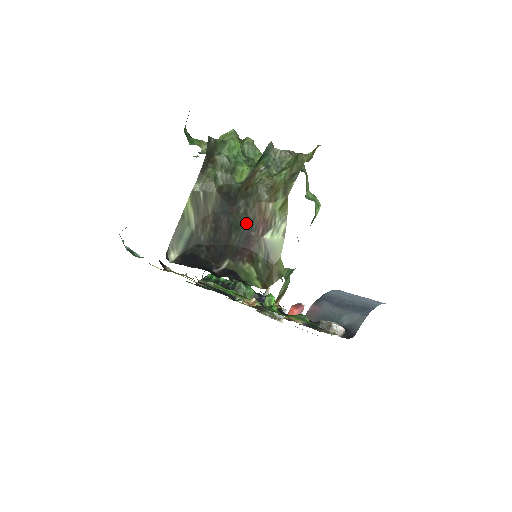
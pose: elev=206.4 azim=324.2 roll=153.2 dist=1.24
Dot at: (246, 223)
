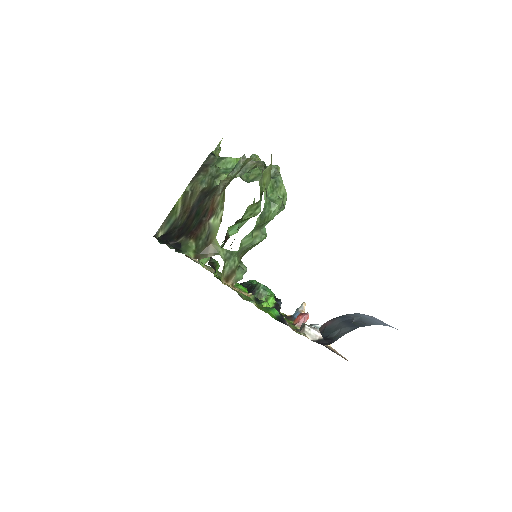
Dot at: (203, 212)
